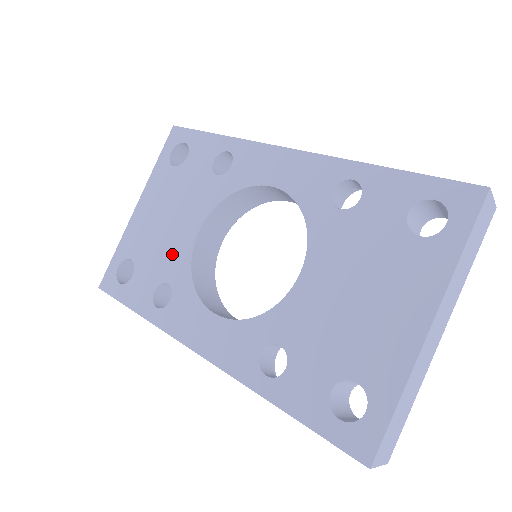
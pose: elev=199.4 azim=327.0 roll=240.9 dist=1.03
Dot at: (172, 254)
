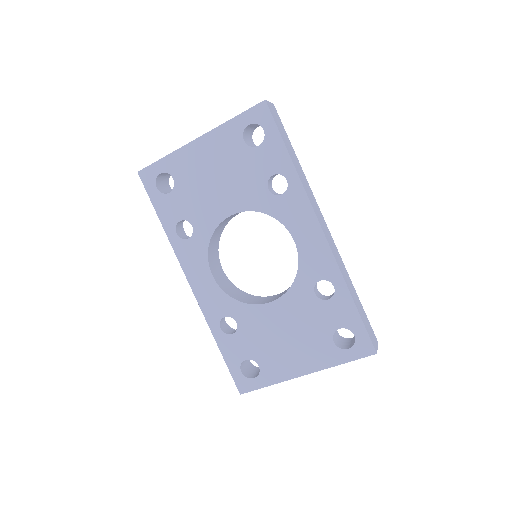
Dot at: (205, 210)
